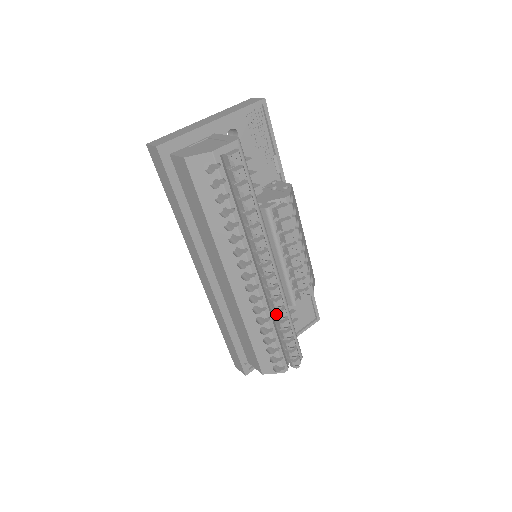
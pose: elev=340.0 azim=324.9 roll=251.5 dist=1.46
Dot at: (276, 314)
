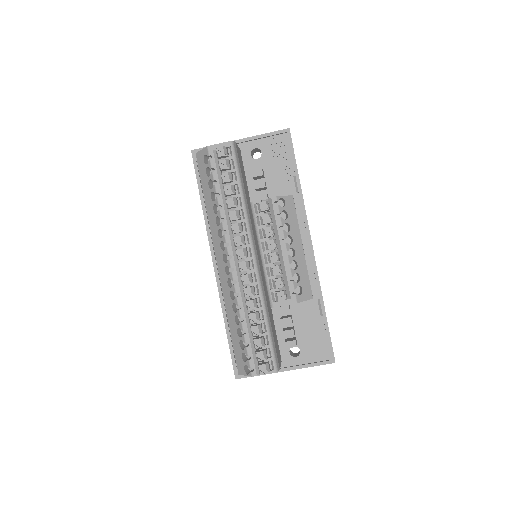
Dot at: (246, 303)
